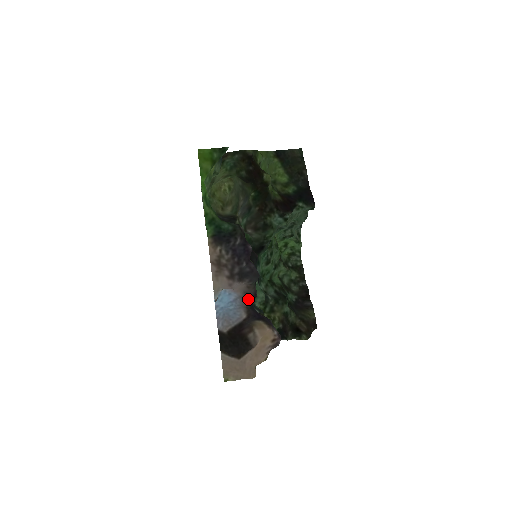
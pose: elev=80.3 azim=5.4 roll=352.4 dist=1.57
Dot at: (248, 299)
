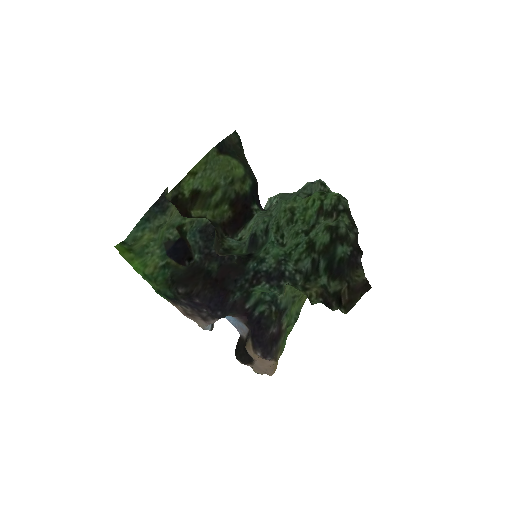
Dot at: (241, 318)
